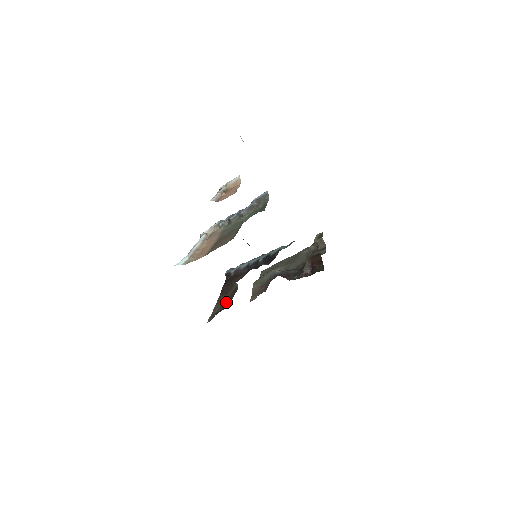
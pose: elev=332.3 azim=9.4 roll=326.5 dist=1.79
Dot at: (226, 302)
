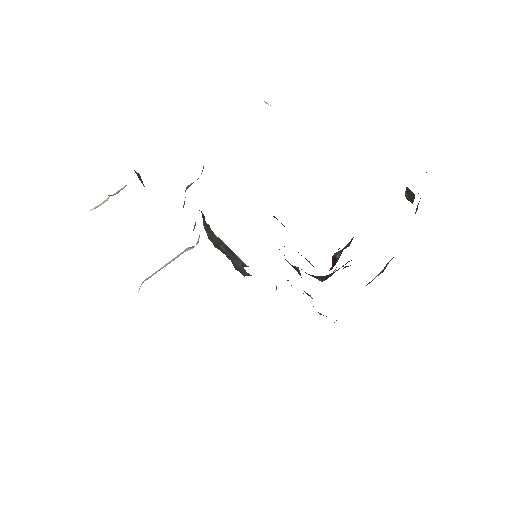
Dot at: occluded
